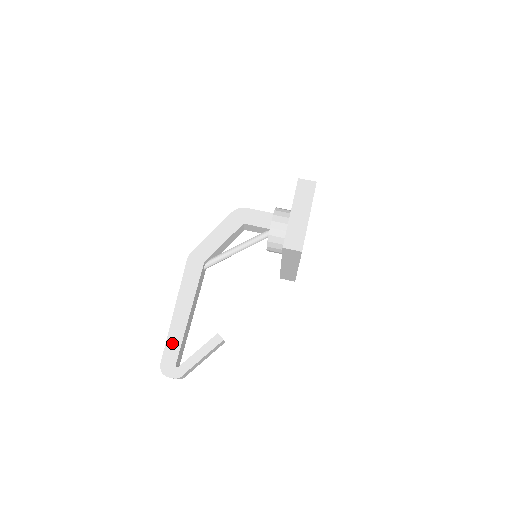
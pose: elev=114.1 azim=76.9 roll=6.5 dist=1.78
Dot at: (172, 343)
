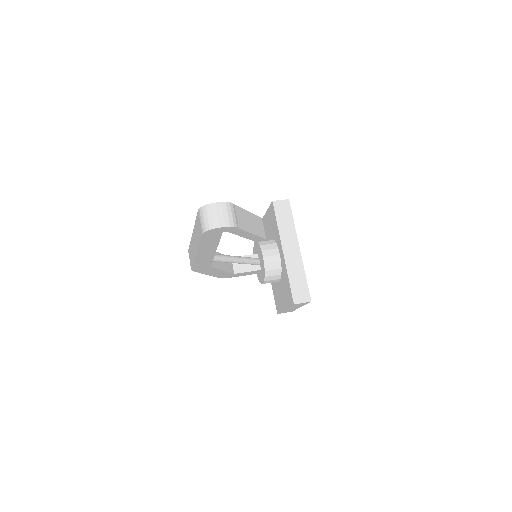
Dot at: occluded
